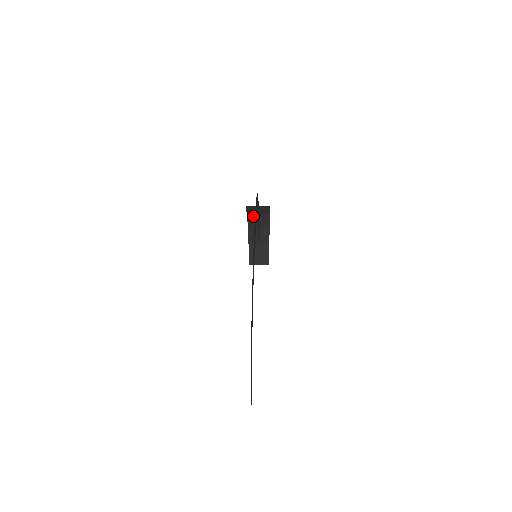
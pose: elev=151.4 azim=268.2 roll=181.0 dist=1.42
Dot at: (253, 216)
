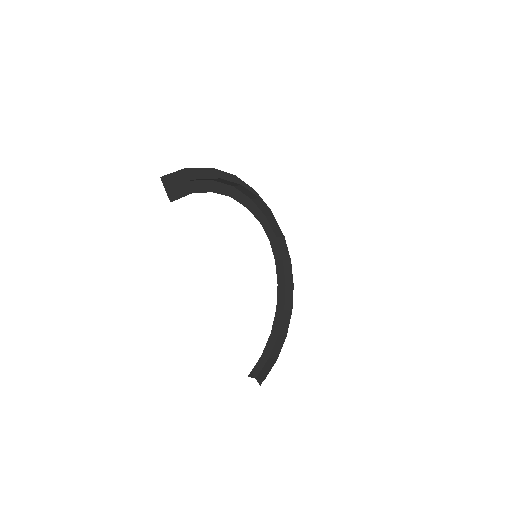
Dot at: occluded
